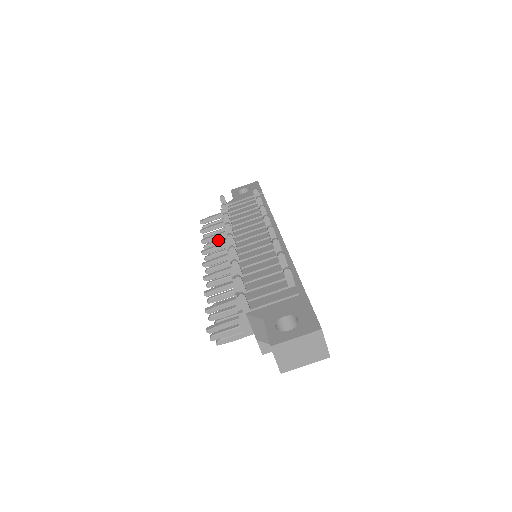
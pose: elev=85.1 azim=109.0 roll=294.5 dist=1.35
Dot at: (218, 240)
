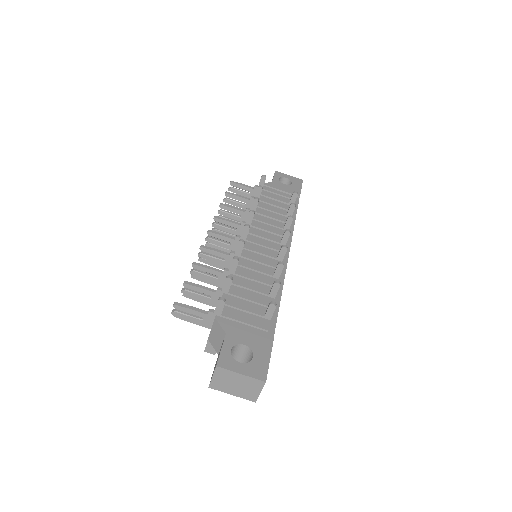
Dot at: (235, 214)
